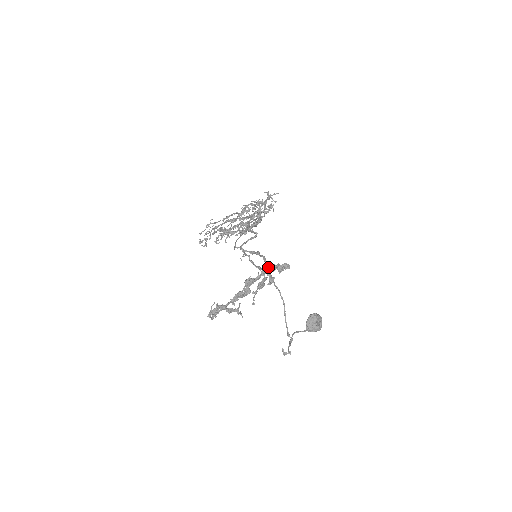
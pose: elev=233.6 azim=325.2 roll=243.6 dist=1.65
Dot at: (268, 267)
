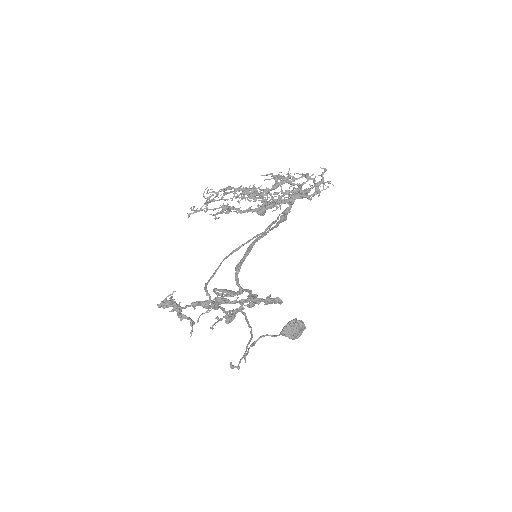
Dot at: (251, 300)
